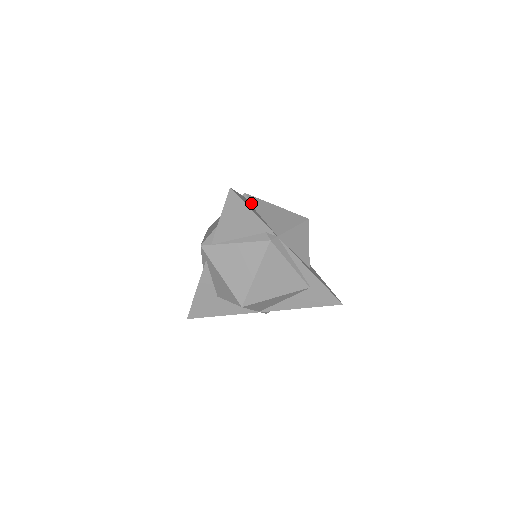
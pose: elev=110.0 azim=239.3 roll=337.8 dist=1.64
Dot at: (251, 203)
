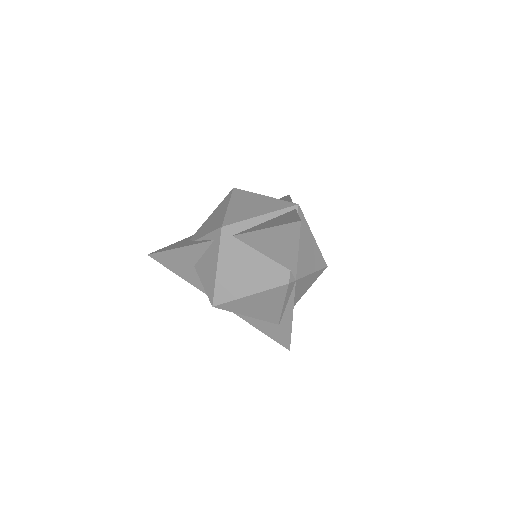
Dot at: occluded
